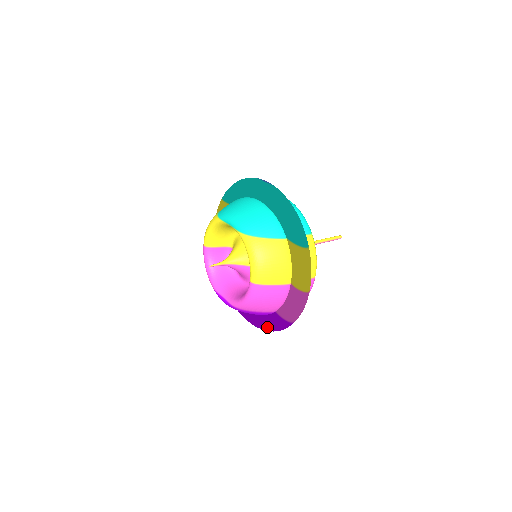
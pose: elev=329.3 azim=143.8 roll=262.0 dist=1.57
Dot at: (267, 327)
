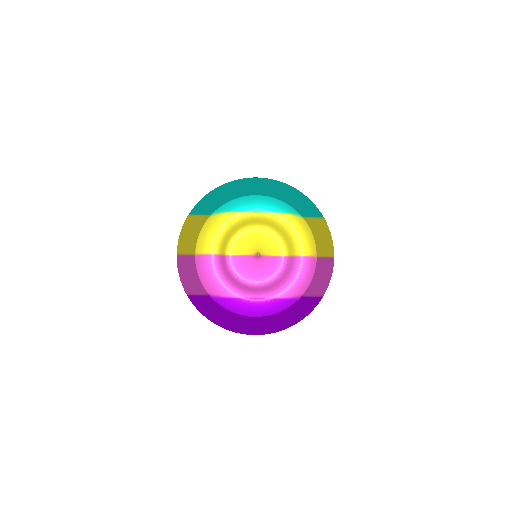
Dot at: (293, 320)
